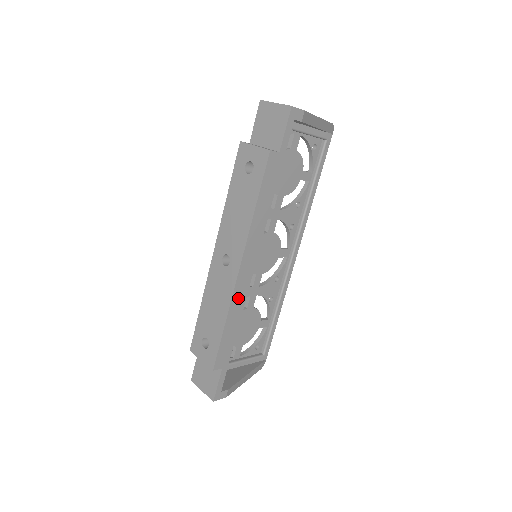
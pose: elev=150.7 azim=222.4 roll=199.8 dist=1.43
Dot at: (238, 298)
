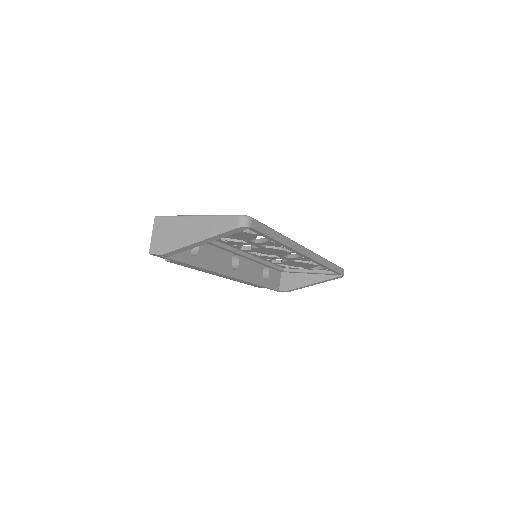
Dot at: (238, 280)
